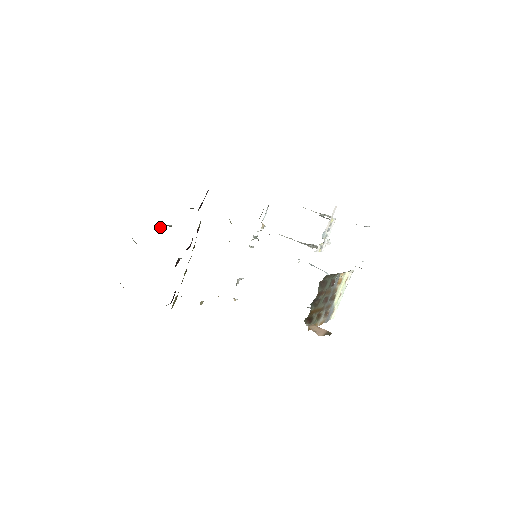
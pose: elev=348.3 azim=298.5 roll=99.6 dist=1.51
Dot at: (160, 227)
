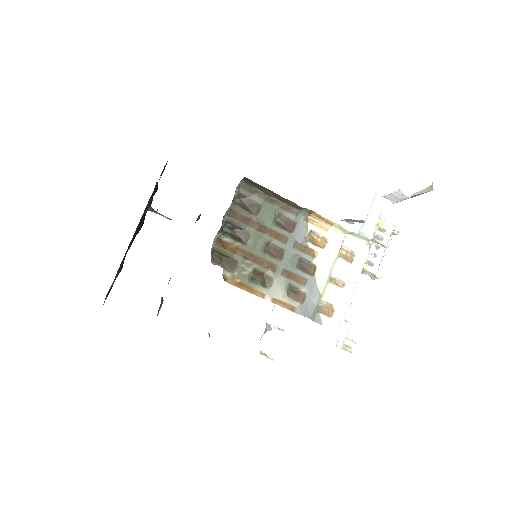
Dot at: (148, 210)
